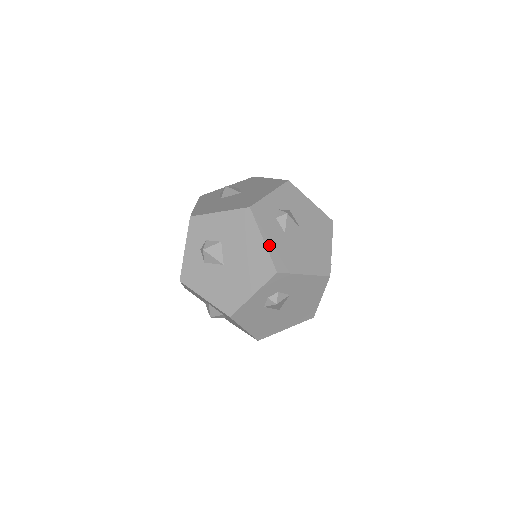
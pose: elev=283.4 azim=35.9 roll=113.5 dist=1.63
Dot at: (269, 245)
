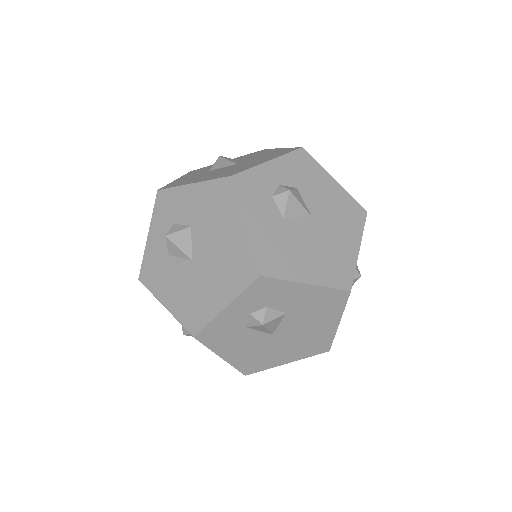
Dot at: (253, 234)
